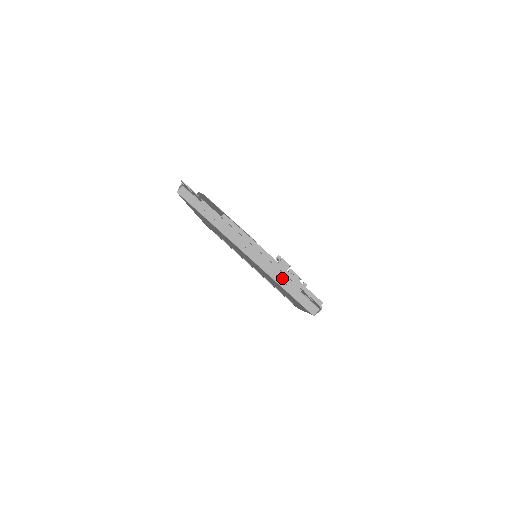
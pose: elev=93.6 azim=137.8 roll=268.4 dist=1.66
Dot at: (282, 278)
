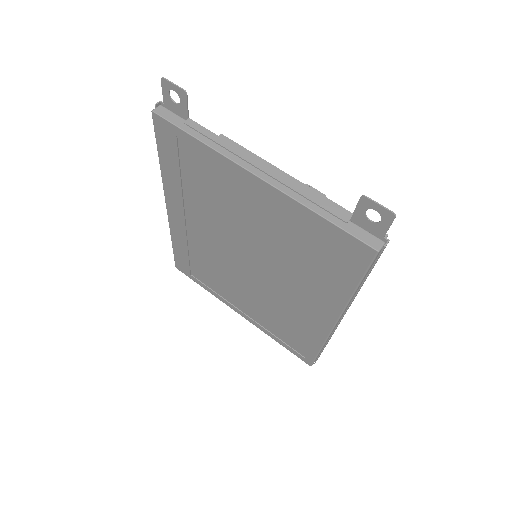
Dot at: (318, 202)
